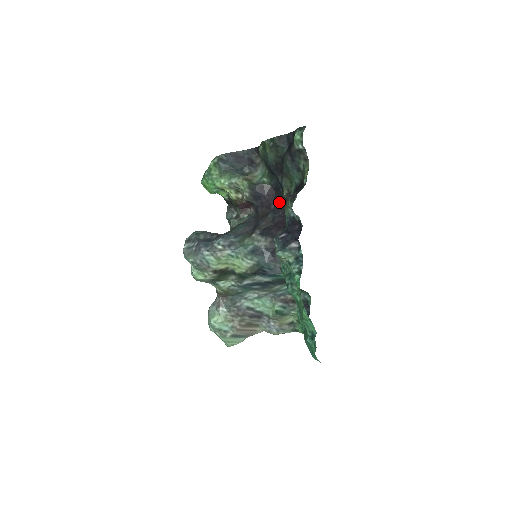
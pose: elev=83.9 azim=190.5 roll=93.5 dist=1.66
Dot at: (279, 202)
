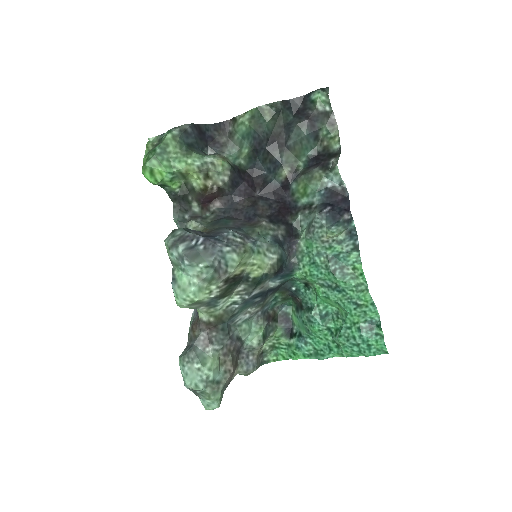
Dot at: (269, 186)
